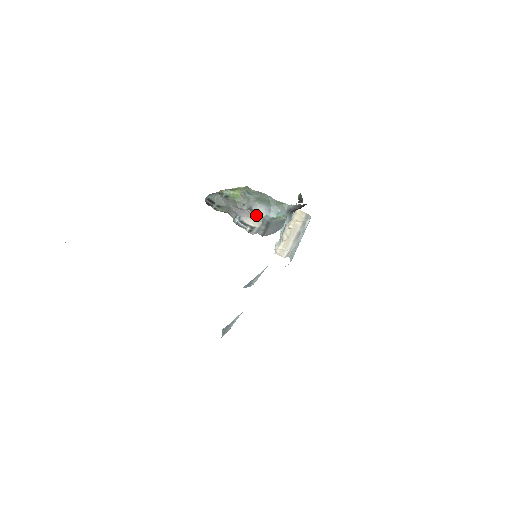
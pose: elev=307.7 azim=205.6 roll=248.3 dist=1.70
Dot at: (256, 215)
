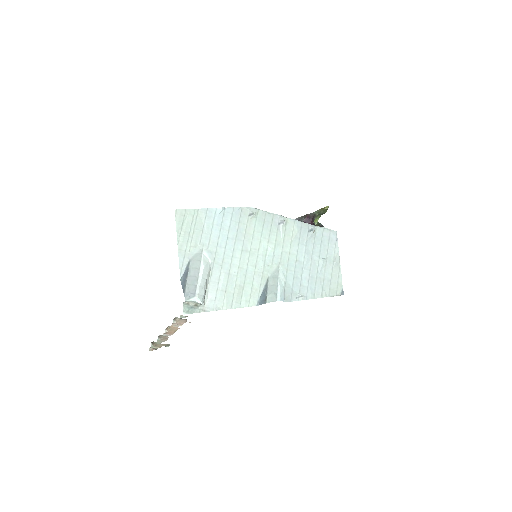
Dot at: occluded
